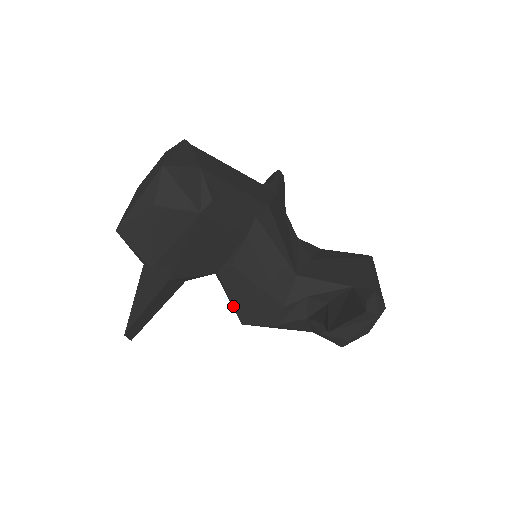
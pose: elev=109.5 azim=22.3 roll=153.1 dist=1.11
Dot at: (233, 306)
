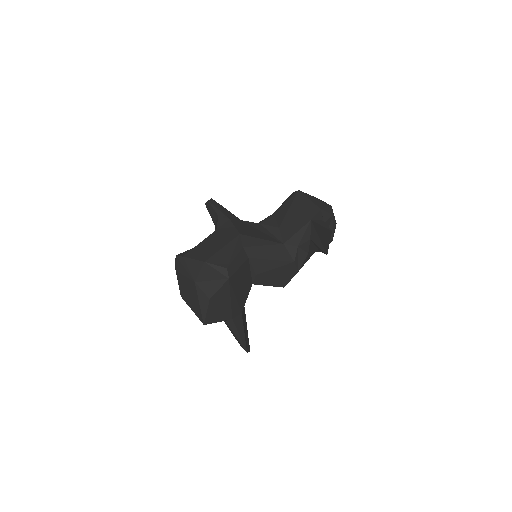
Dot at: (273, 286)
